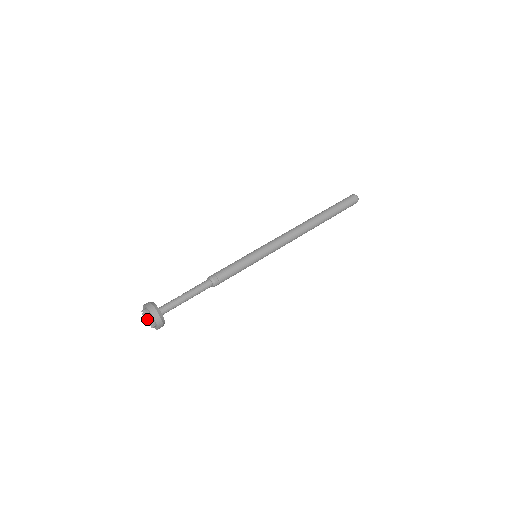
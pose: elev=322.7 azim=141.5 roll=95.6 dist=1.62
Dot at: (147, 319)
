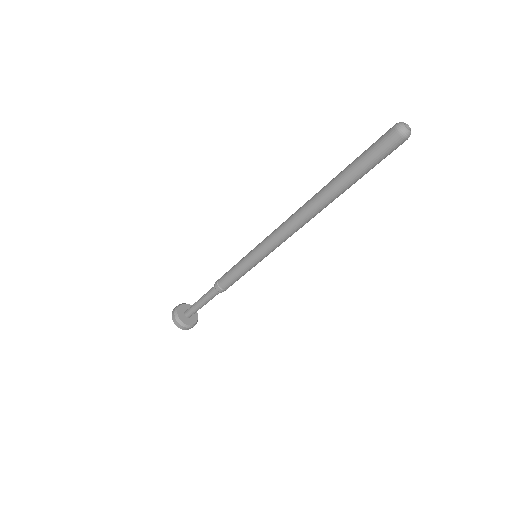
Dot at: occluded
